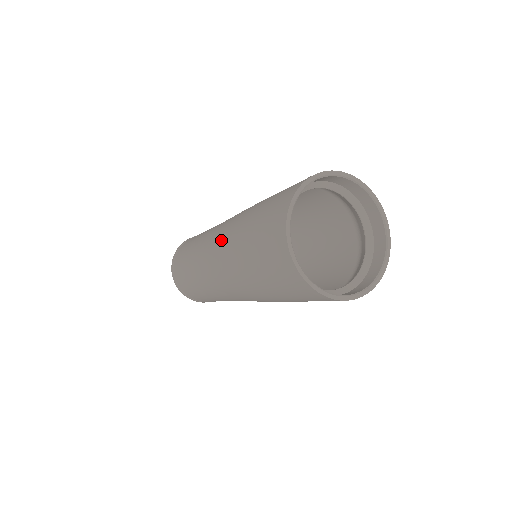
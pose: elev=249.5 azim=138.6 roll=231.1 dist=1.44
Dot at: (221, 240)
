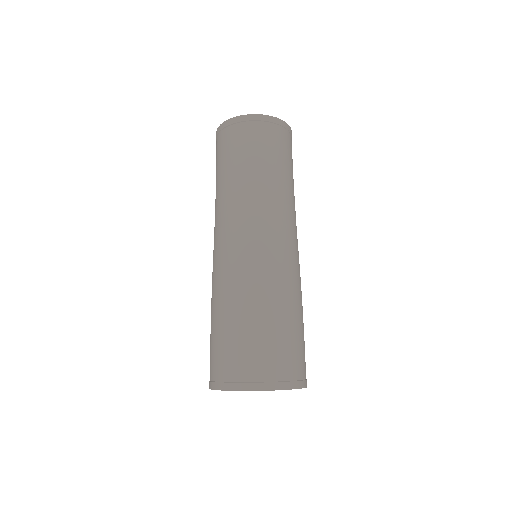
Dot at: occluded
